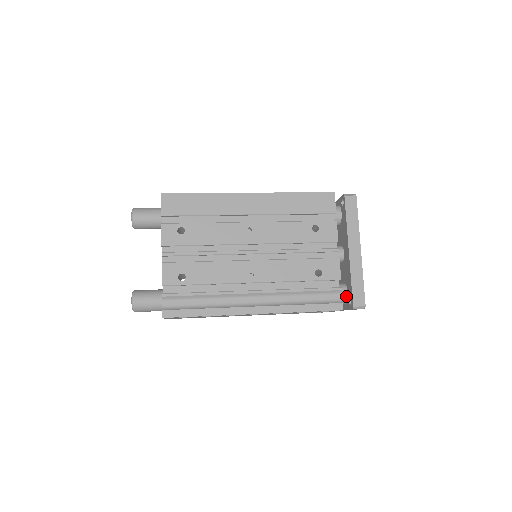
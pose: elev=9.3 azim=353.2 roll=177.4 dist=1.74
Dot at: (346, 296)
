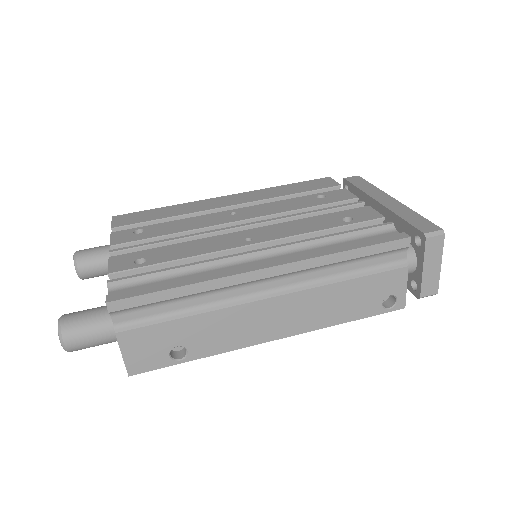
Dot at: occluded
